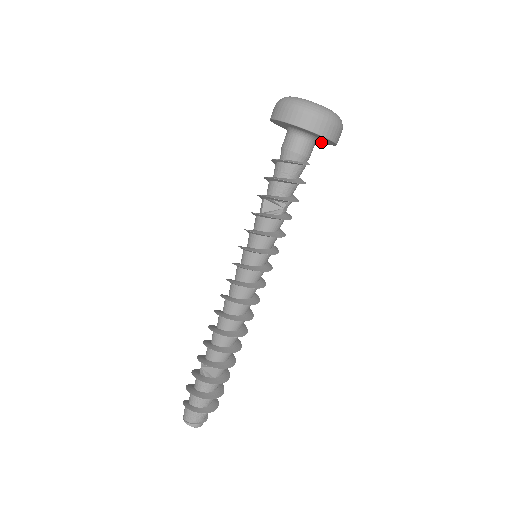
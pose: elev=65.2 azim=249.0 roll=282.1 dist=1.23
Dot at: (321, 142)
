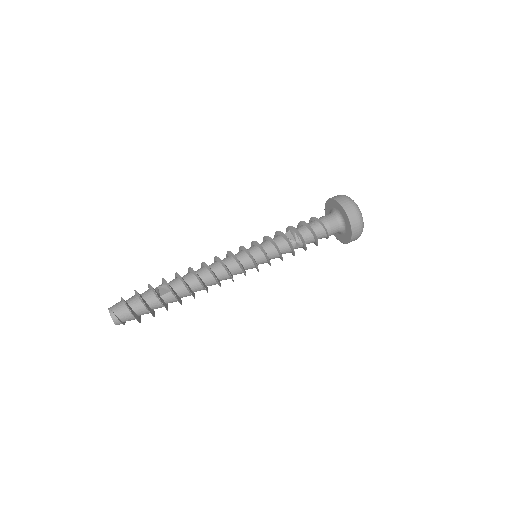
Dot at: (341, 241)
